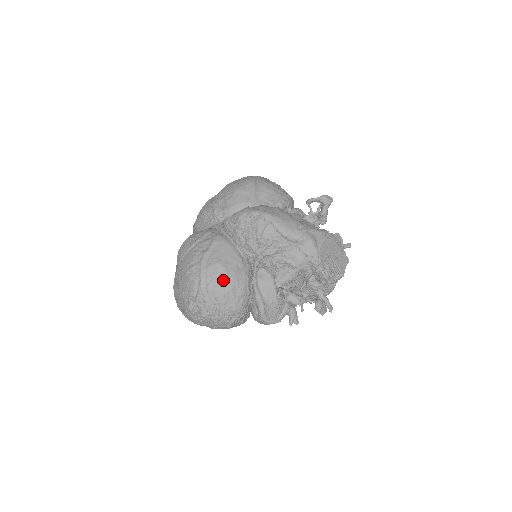
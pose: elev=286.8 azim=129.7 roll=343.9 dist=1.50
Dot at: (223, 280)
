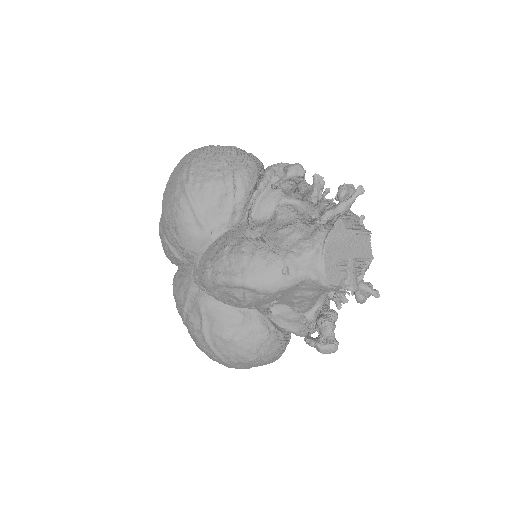
Dot at: (241, 351)
